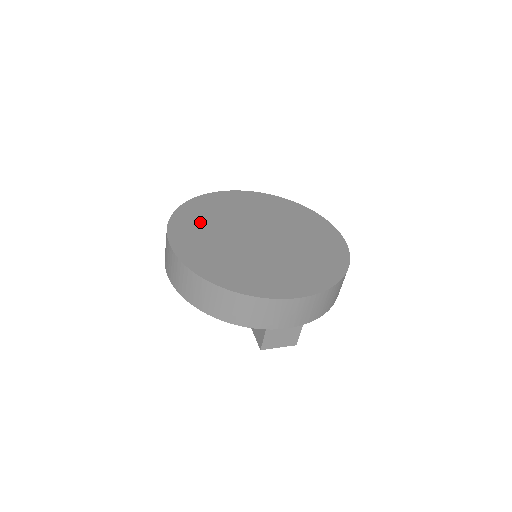
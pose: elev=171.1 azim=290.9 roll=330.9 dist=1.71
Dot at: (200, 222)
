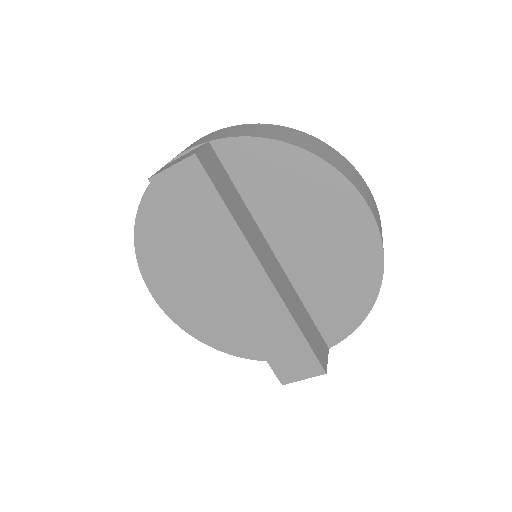
Dot at: occluded
